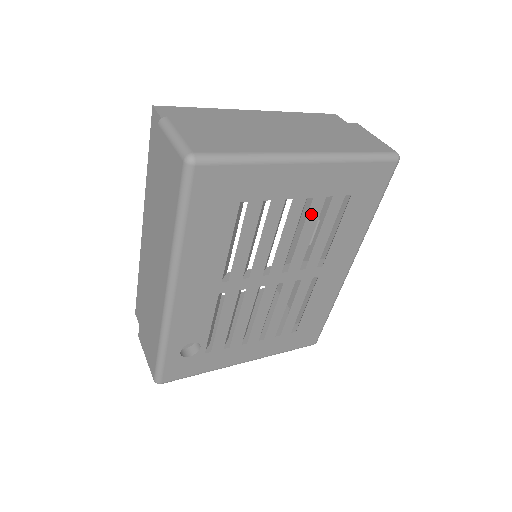
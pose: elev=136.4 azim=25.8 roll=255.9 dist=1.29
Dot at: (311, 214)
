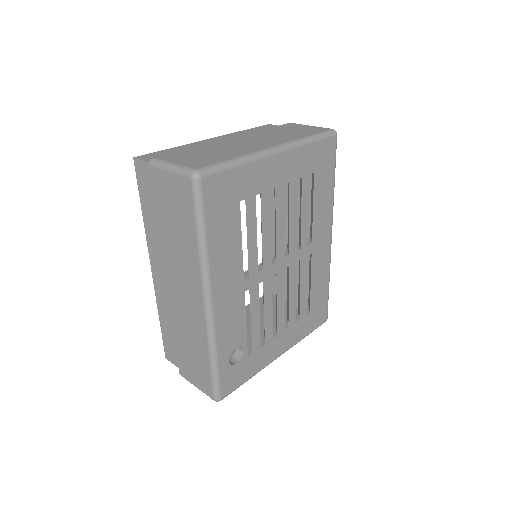
Dot at: (291, 198)
